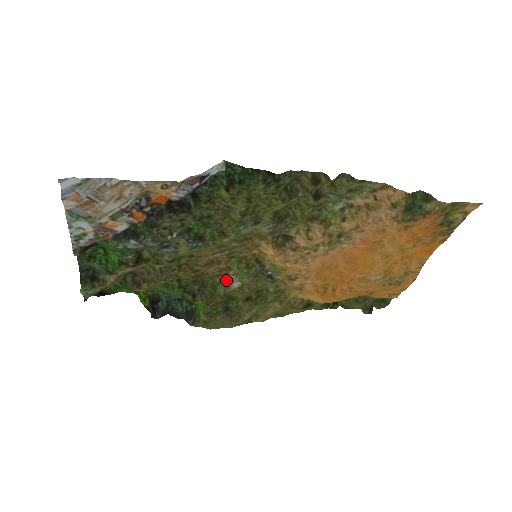
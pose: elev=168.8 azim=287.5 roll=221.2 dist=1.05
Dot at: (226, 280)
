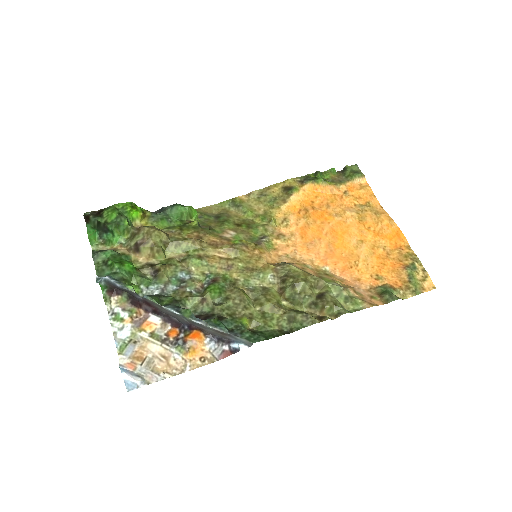
Dot at: (224, 234)
